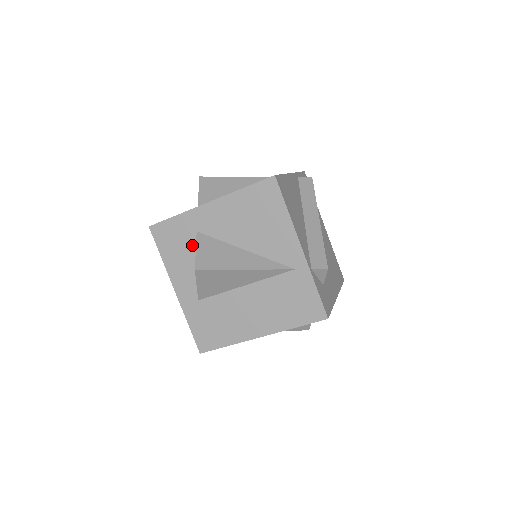
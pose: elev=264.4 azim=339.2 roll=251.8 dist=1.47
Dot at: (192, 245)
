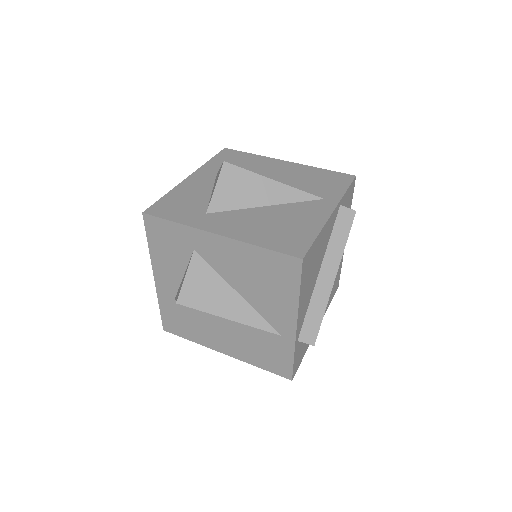
Dot at: (185, 256)
